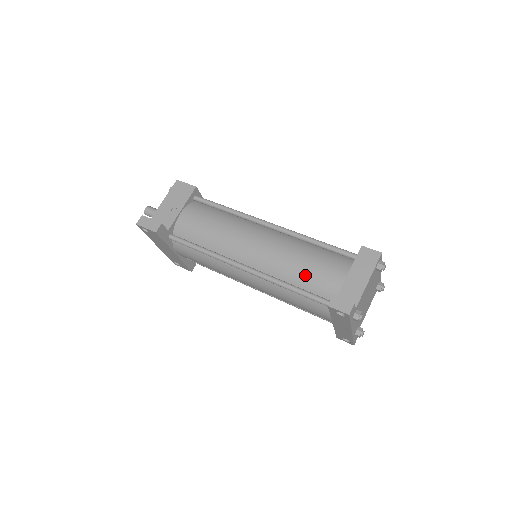
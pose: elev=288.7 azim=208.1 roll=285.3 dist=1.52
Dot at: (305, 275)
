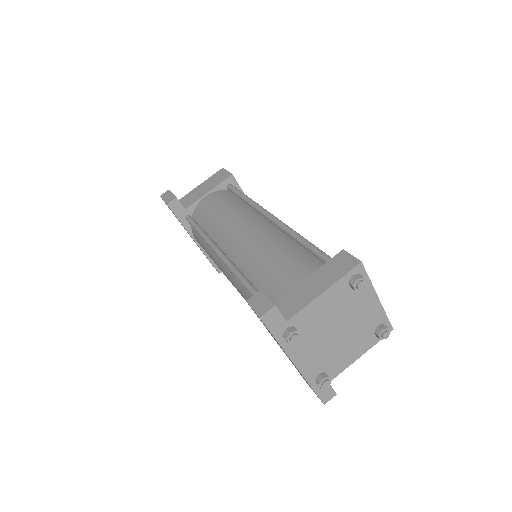
Dot at: (265, 272)
